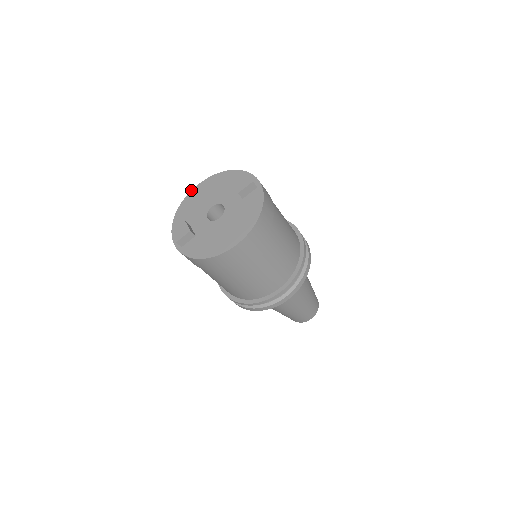
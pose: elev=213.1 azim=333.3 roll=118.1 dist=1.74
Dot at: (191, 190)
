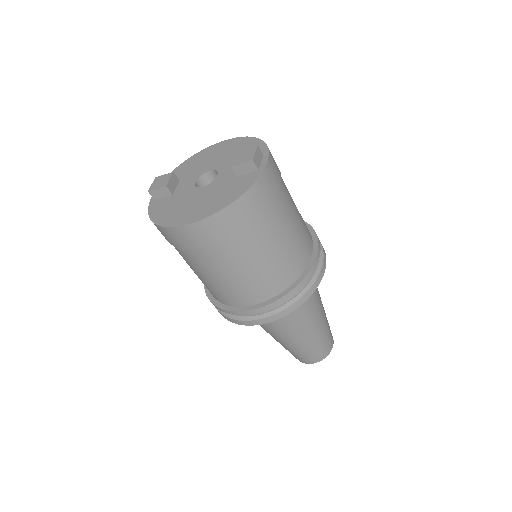
Dot at: (214, 144)
